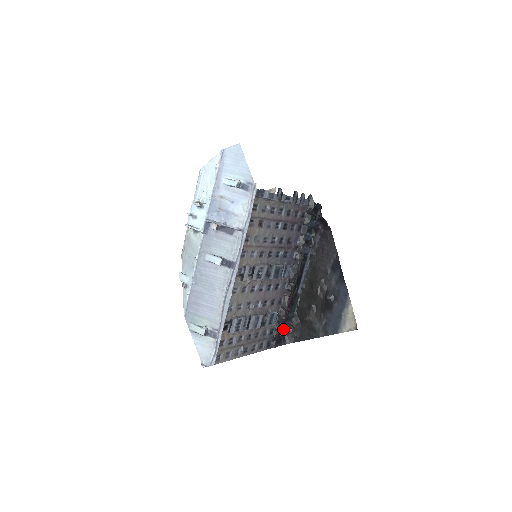
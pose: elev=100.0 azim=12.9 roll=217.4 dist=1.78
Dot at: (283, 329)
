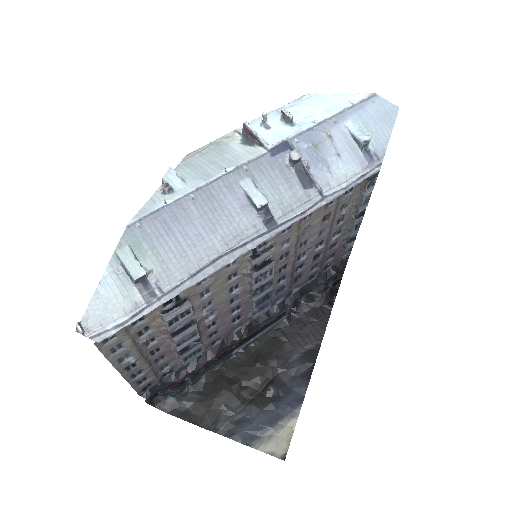
Dot at: (179, 383)
